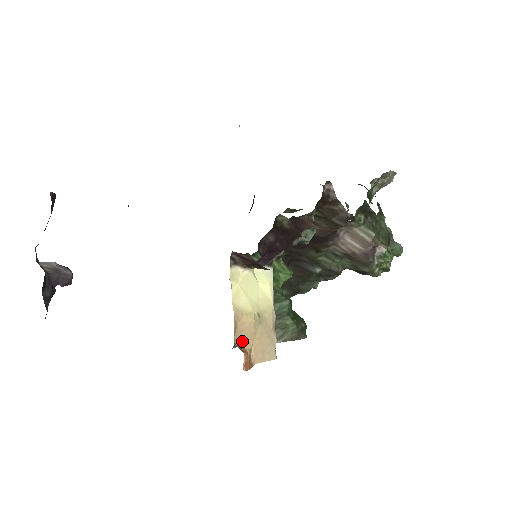
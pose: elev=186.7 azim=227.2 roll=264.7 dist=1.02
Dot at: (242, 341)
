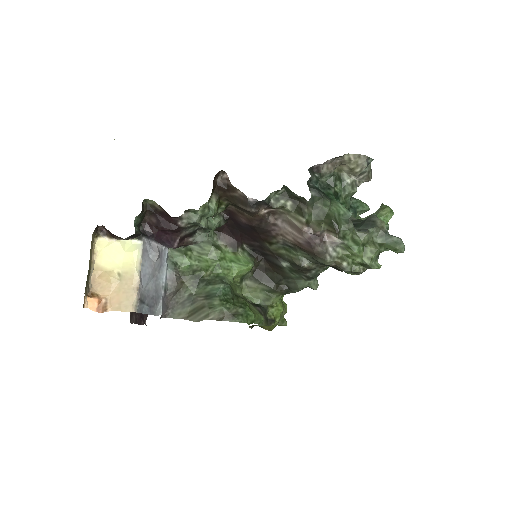
Dot at: (100, 291)
